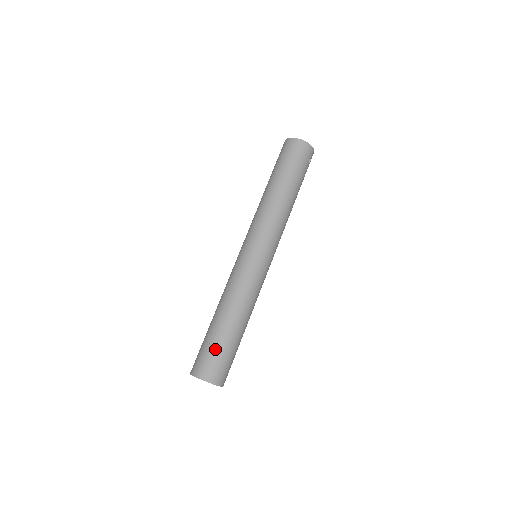
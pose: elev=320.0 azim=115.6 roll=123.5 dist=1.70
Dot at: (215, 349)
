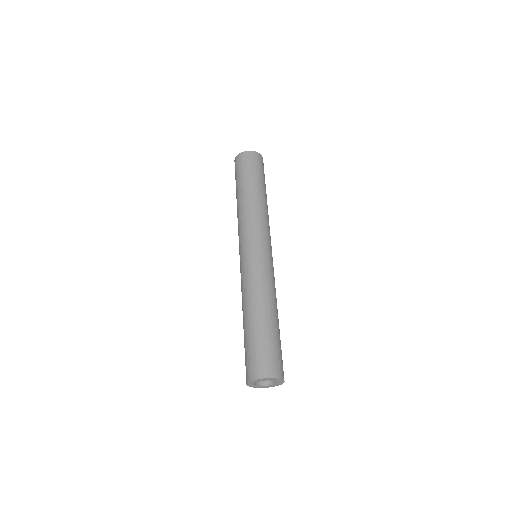
Dot at: (267, 344)
